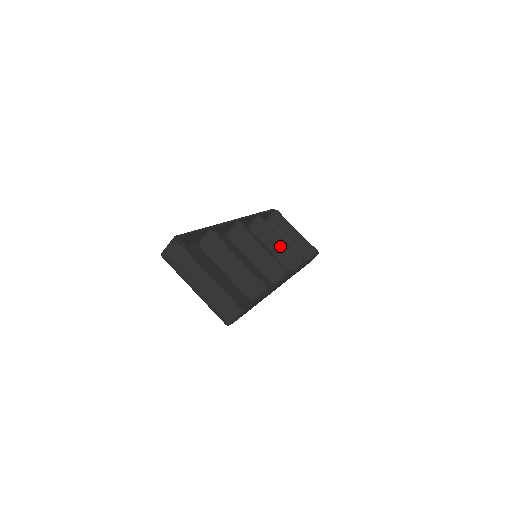
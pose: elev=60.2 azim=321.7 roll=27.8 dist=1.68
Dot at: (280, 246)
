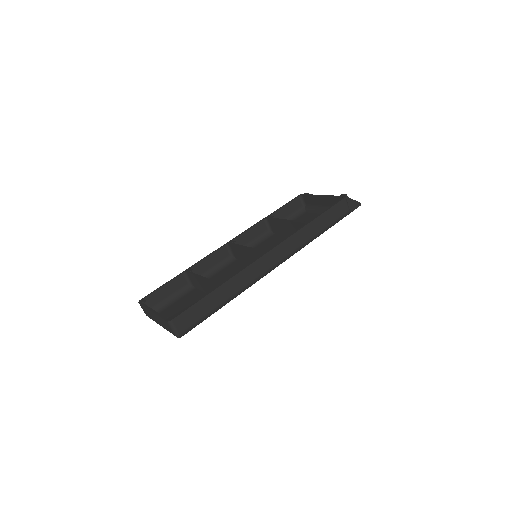
Dot at: (290, 227)
